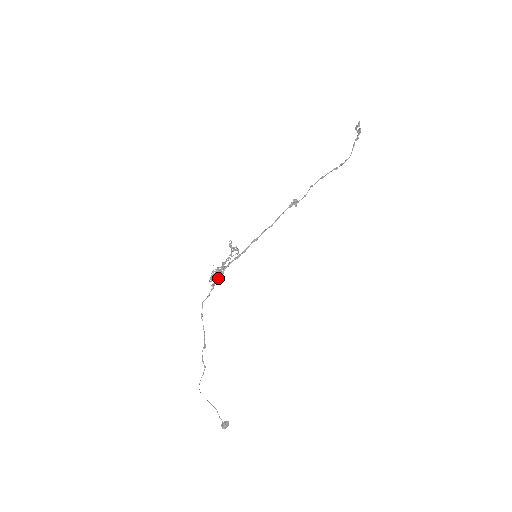
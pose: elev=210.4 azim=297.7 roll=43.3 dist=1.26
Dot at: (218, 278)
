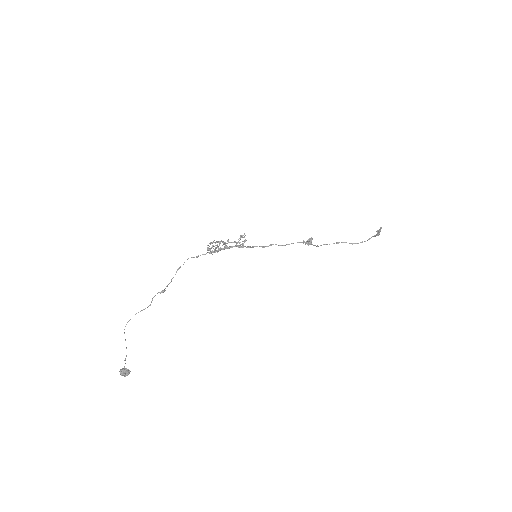
Dot at: (216, 248)
